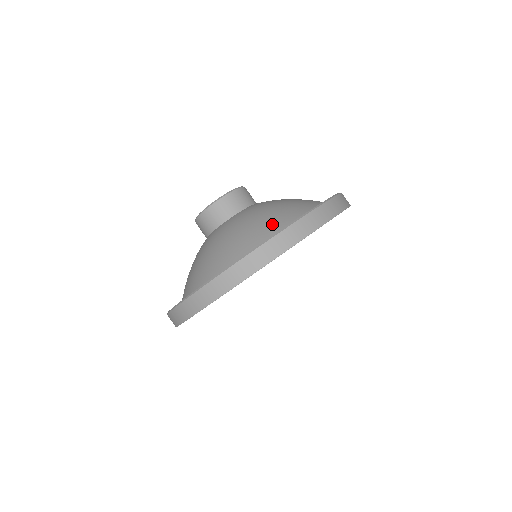
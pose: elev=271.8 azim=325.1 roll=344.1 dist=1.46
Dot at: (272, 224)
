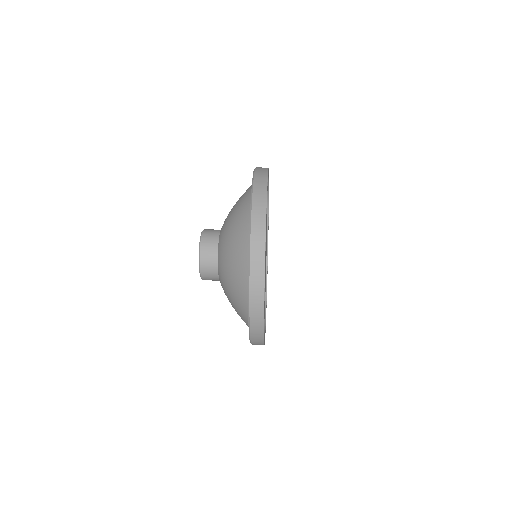
Dot at: occluded
